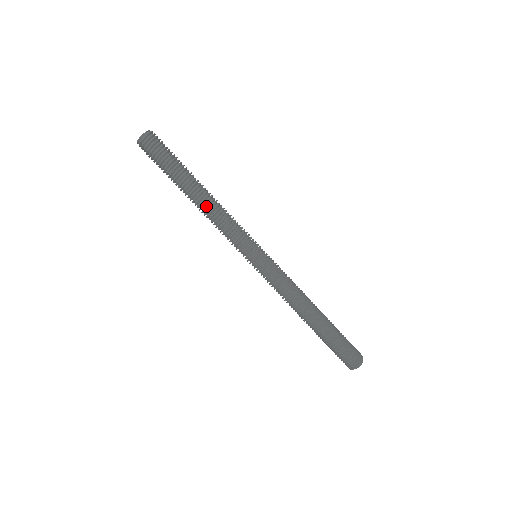
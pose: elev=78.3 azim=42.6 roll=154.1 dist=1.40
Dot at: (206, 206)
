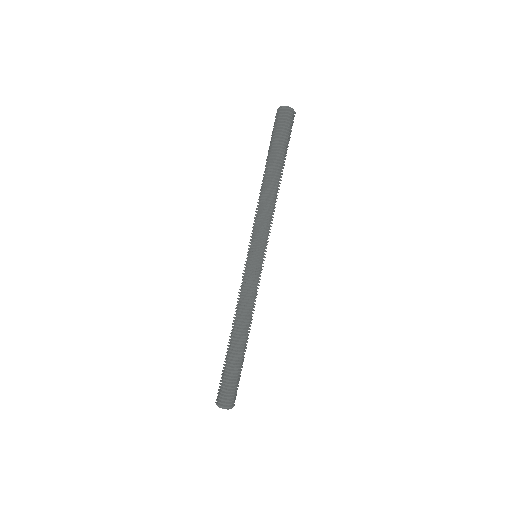
Dot at: (266, 188)
